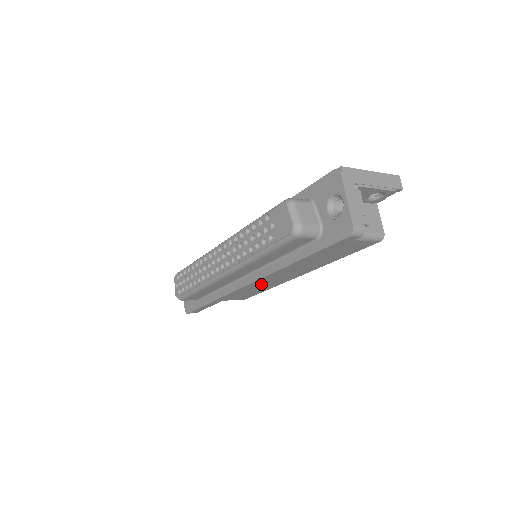
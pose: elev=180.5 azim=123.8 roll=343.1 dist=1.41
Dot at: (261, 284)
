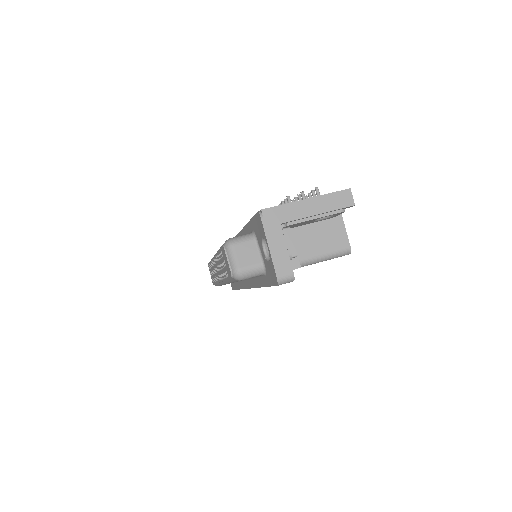
Dot at: occluded
